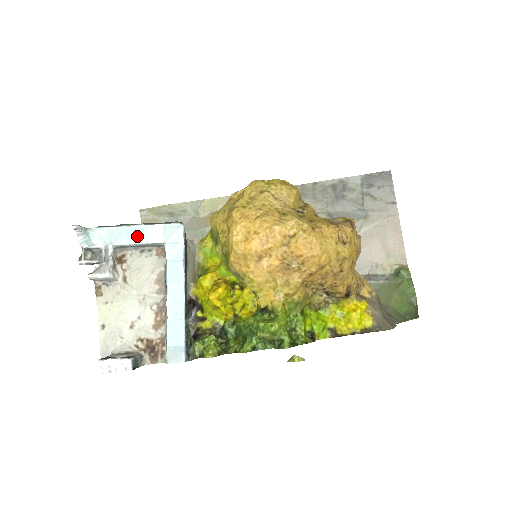
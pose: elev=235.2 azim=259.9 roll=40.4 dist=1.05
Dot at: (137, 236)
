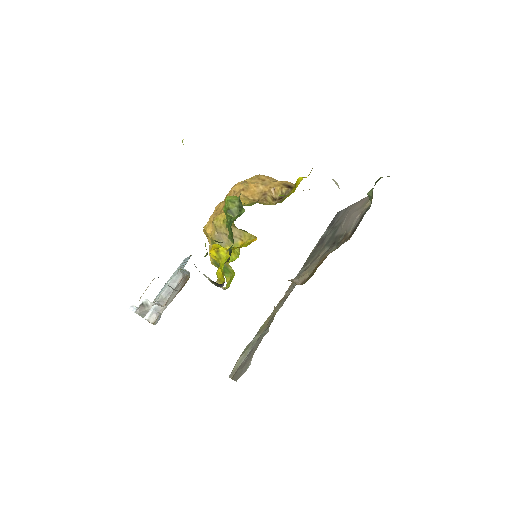
Dot at: (166, 285)
